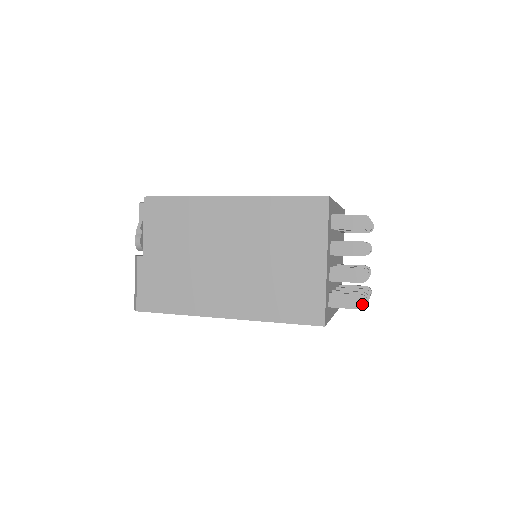
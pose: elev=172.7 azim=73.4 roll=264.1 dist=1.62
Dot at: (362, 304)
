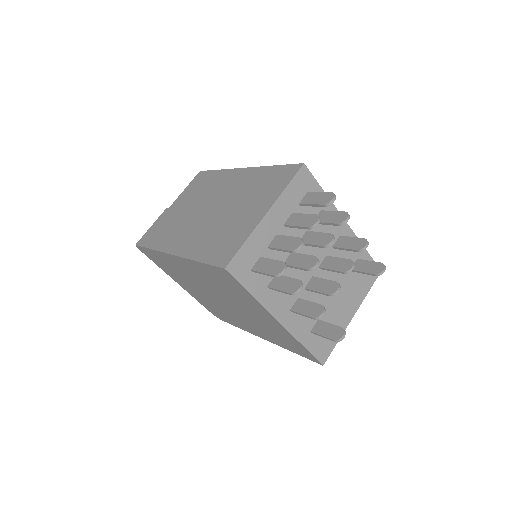
Dot at: (278, 270)
